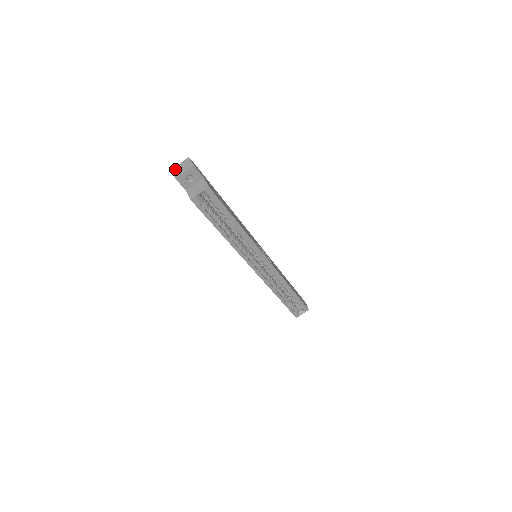
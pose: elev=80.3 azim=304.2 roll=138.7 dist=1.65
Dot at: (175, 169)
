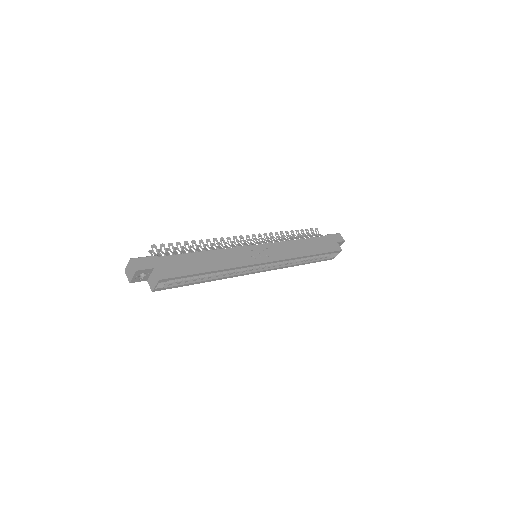
Dot at: (126, 271)
